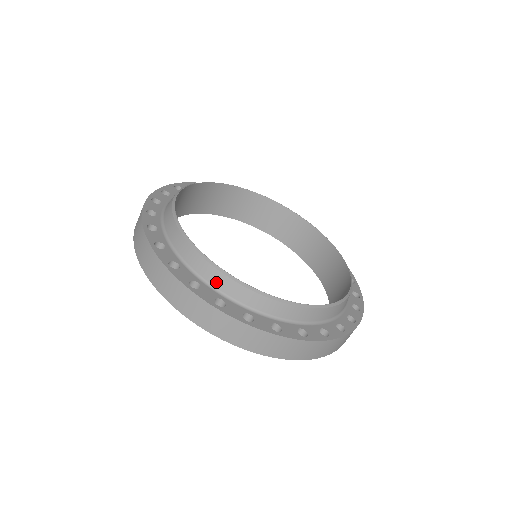
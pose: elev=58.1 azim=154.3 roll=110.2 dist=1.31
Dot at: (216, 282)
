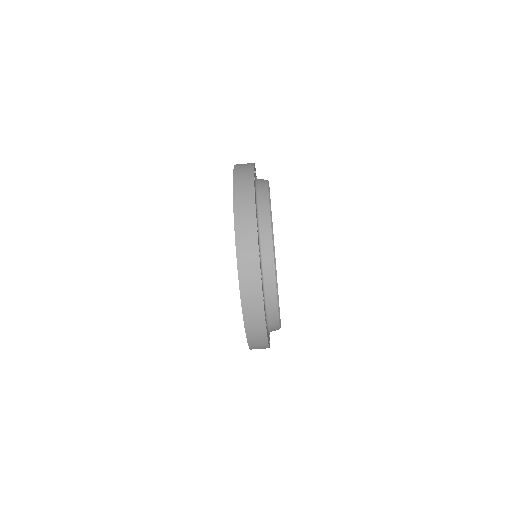
Dot at: (266, 261)
